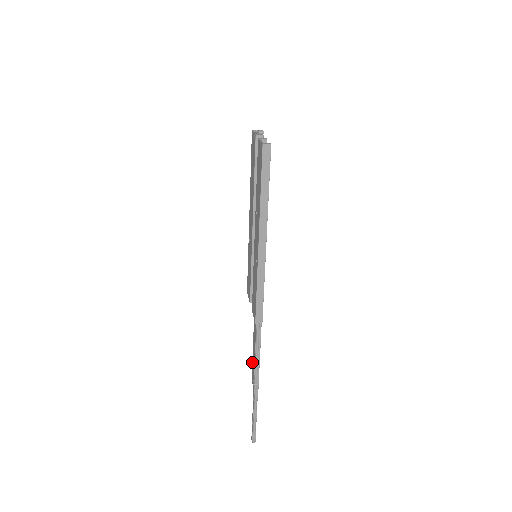
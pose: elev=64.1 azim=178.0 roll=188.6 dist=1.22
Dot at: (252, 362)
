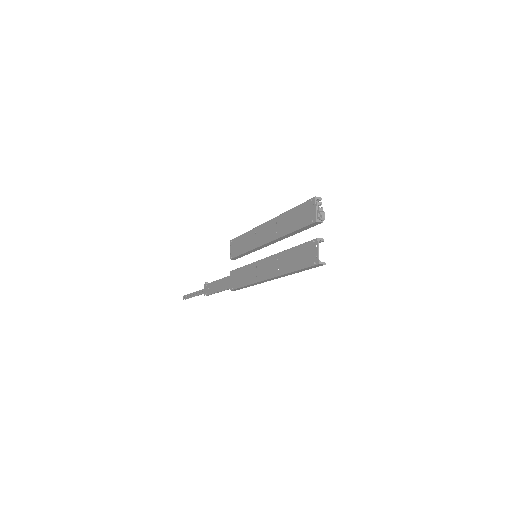
Dot at: (211, 283)
